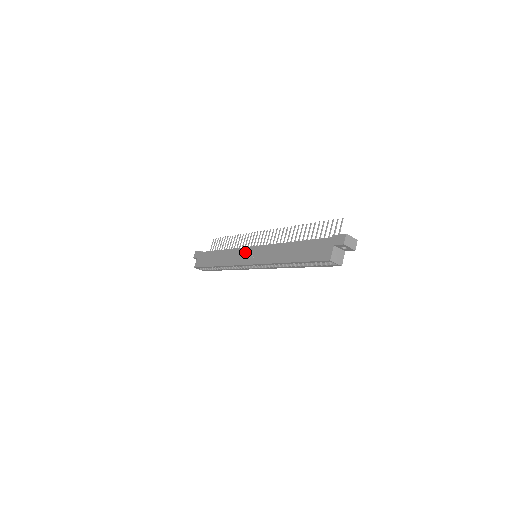
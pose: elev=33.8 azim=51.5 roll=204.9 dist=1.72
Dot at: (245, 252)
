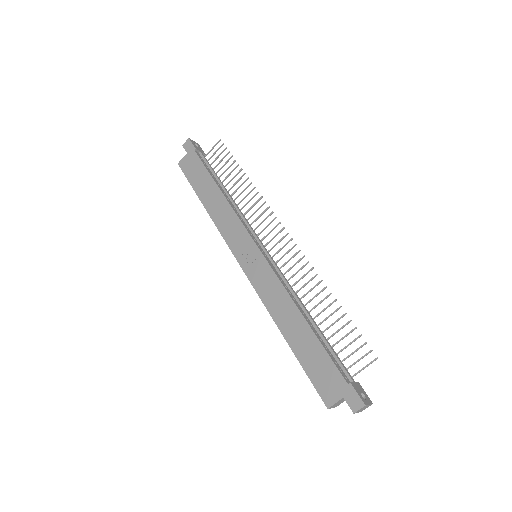
Dot at: (246, 242)
